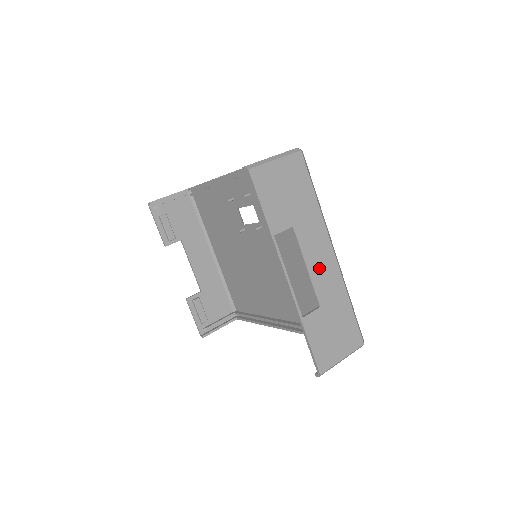
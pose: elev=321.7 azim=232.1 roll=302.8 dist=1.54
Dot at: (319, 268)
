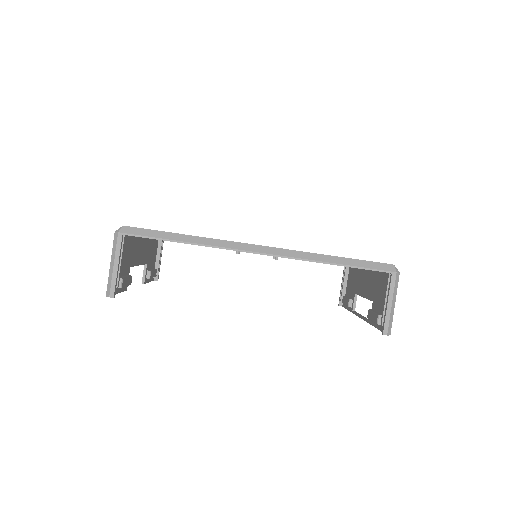
Dot at: occluded
